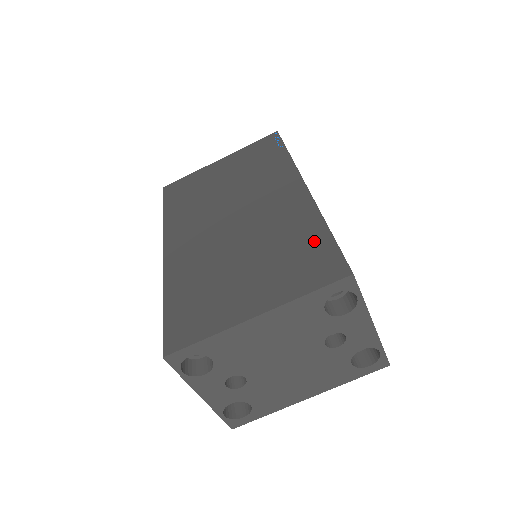
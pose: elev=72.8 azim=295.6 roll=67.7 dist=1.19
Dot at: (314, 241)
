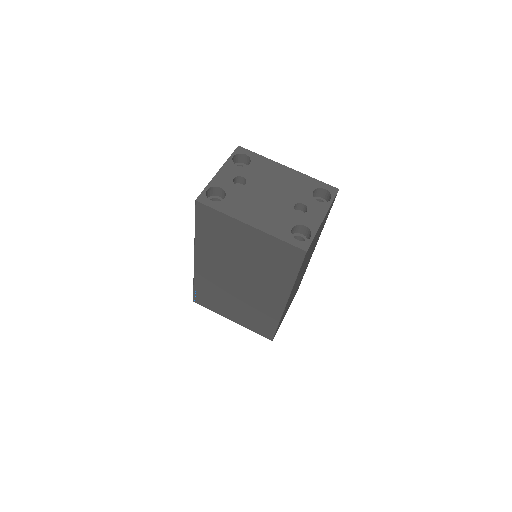
Dot at: occluded
